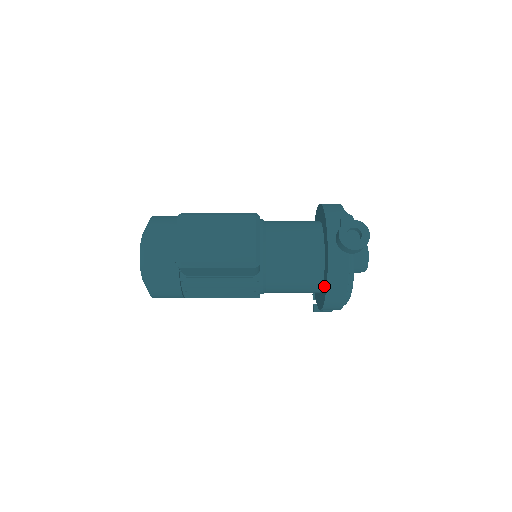
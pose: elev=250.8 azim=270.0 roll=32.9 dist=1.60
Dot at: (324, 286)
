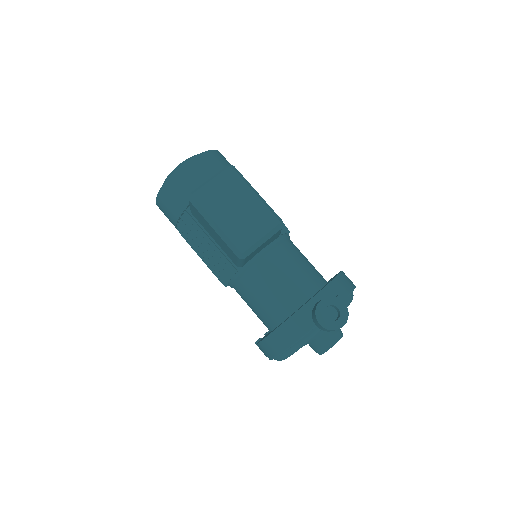
Dot at: (275, 328)
